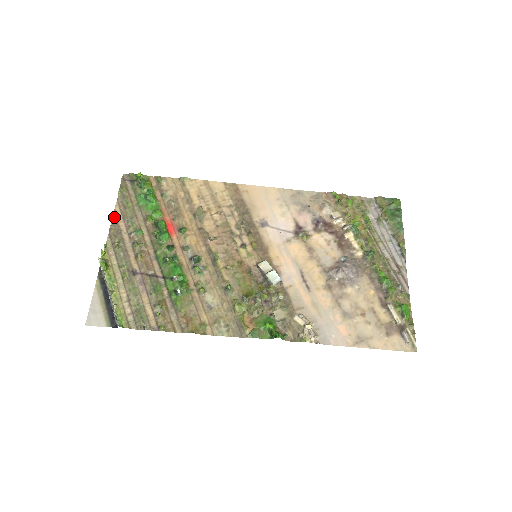
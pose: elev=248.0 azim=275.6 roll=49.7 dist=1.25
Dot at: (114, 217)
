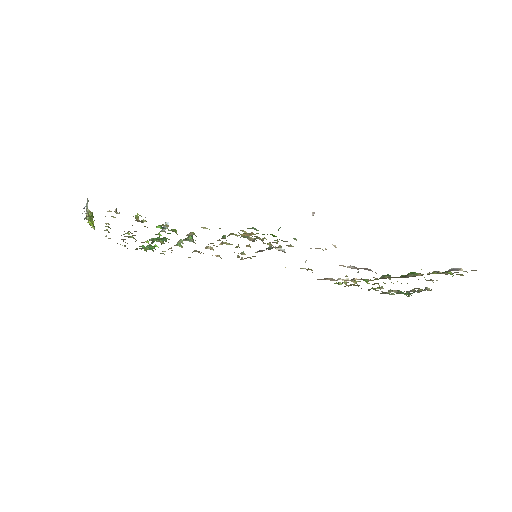
Dot at: (110, 238)
